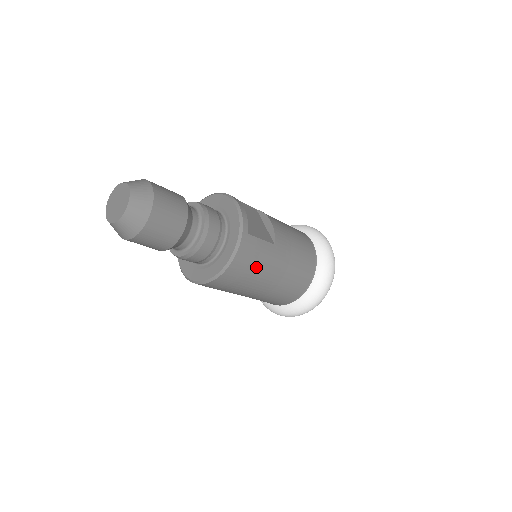
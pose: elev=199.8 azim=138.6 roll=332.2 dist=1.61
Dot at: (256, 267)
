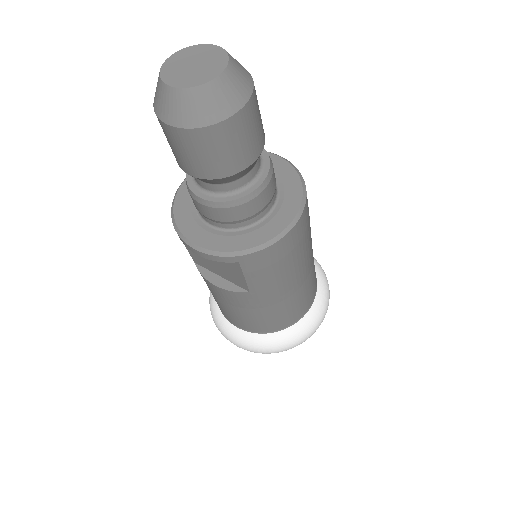
Dot at: (308, 232)
